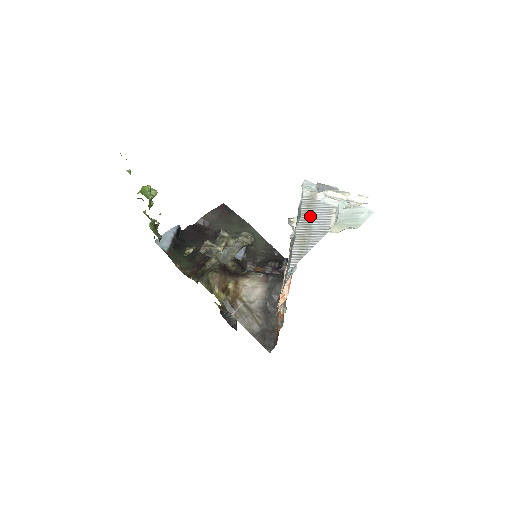
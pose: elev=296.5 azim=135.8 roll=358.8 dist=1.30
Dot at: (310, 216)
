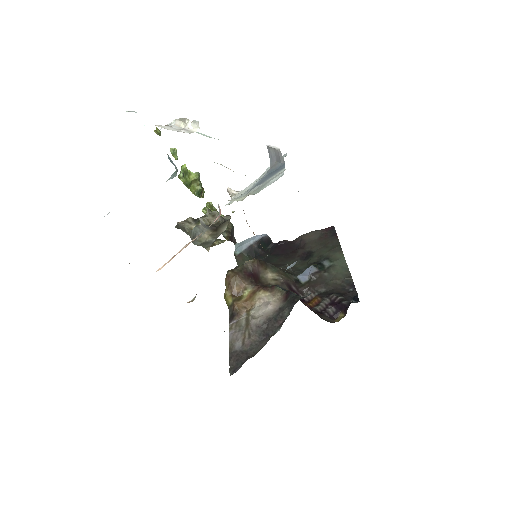
Dot at: occluded
